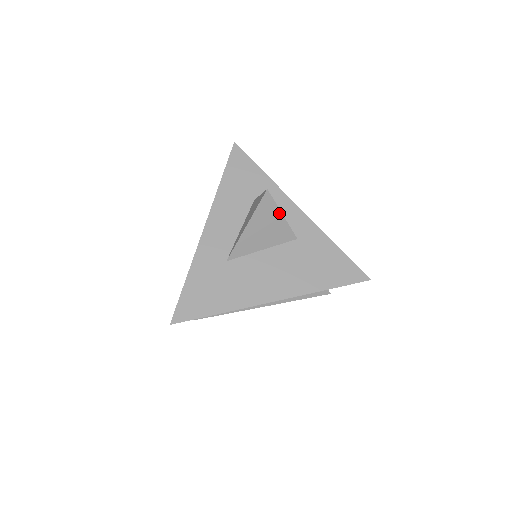
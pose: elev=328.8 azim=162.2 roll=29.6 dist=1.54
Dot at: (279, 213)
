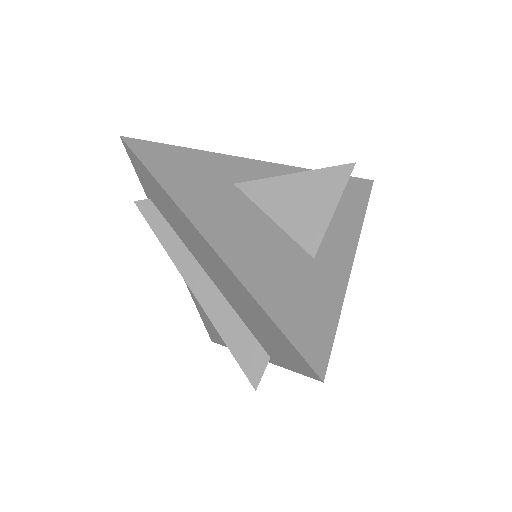
Dot at: (335, 203)
